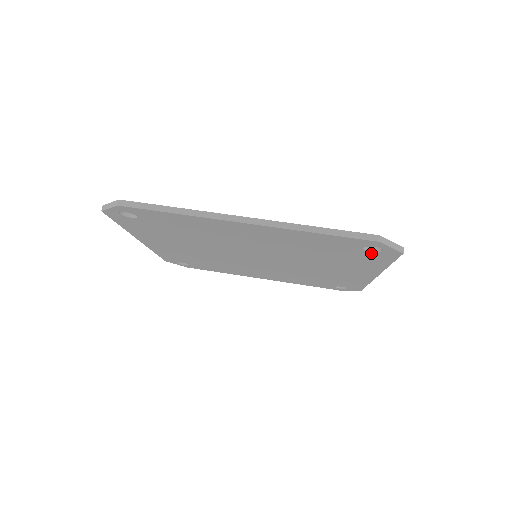
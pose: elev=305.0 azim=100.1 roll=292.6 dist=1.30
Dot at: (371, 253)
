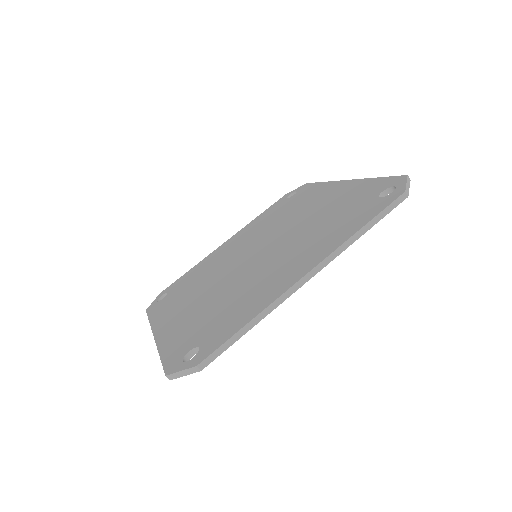
Dot at: occluded
